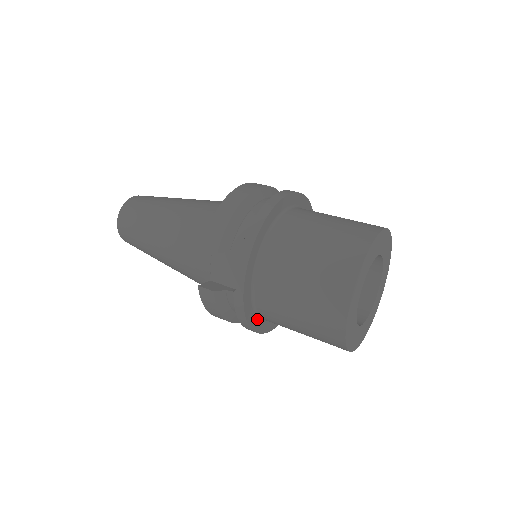
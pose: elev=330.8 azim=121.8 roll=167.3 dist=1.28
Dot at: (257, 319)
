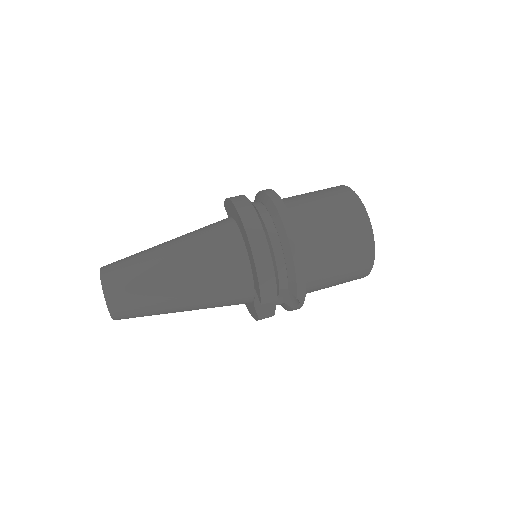
Dot at: occluded
